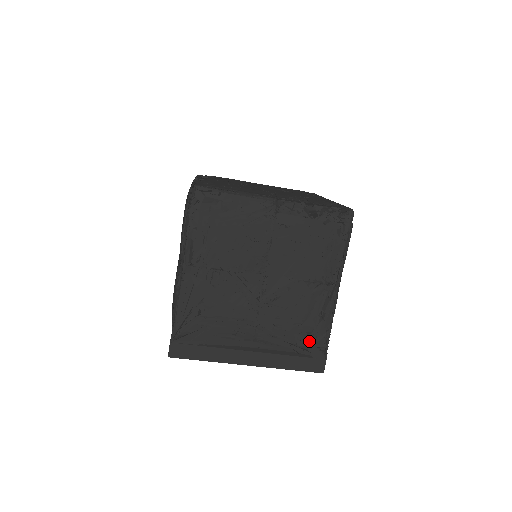
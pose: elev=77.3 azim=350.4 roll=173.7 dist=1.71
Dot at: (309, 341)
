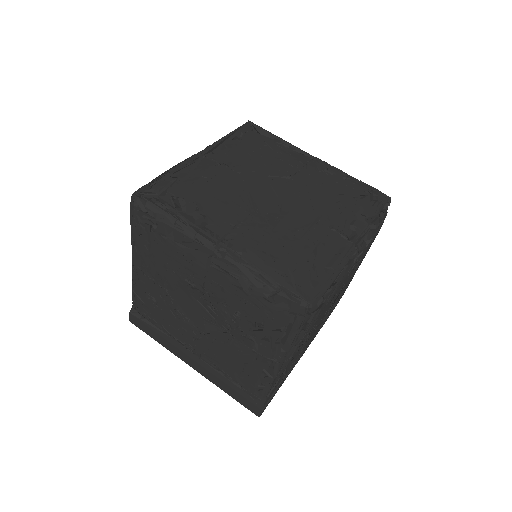
Dot at: occluded
